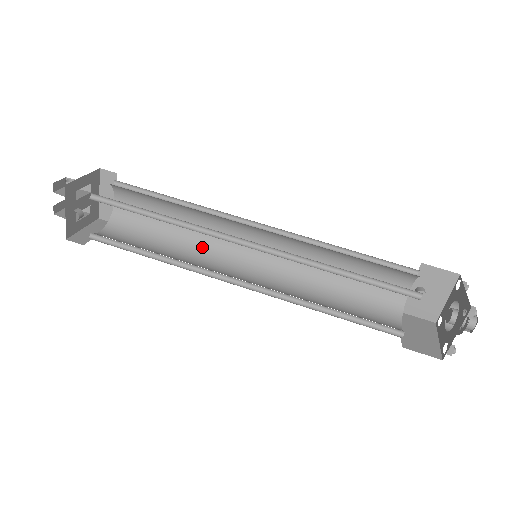
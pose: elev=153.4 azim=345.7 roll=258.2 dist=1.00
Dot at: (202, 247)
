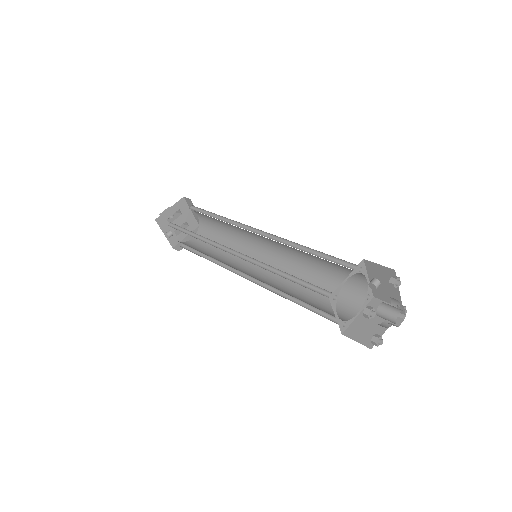
Dot at: (241, 245)
